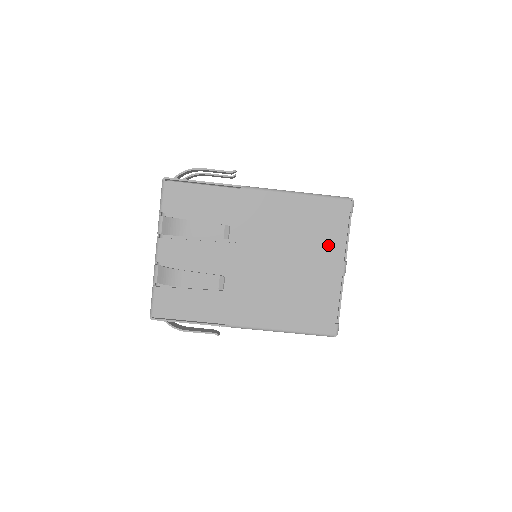
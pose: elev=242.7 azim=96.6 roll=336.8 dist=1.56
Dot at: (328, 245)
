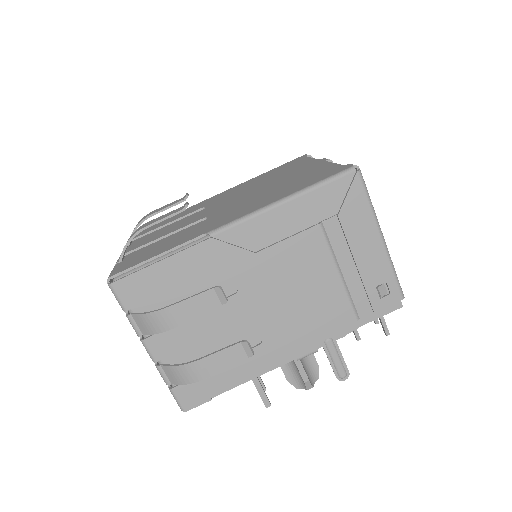
Dot at: (299, 166)
